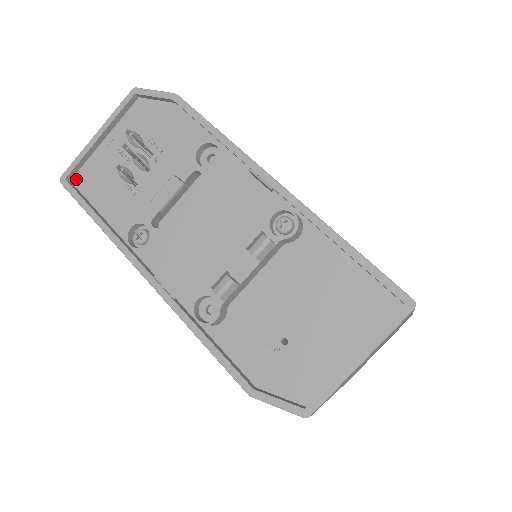
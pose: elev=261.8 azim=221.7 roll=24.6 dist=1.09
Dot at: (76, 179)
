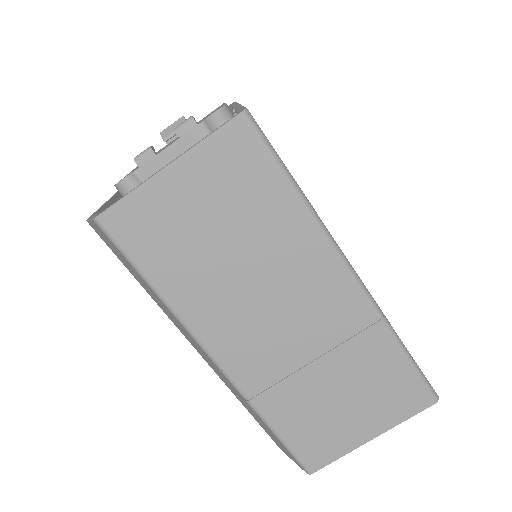
Dot at: occluded
